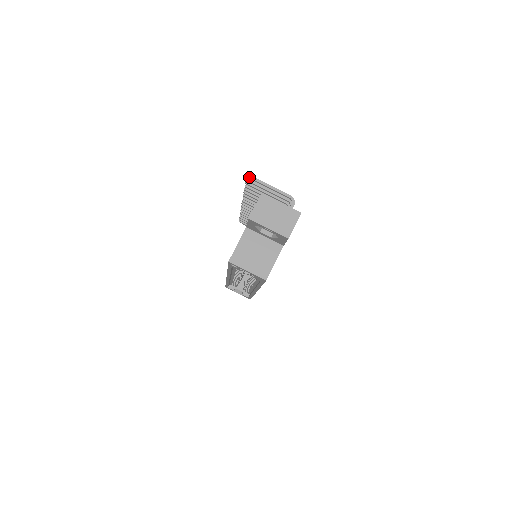
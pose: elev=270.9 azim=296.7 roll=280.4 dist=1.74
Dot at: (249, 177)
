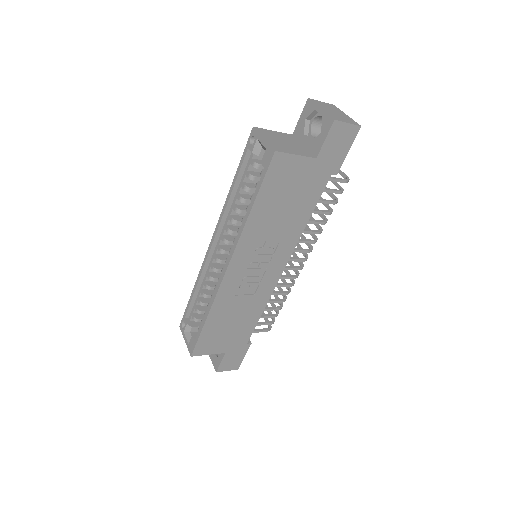
Dot at: occluded
